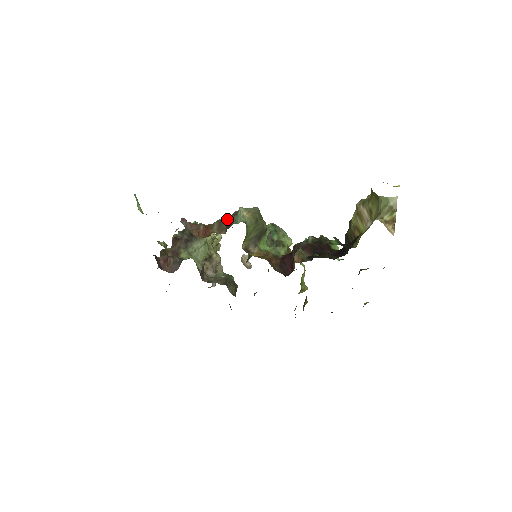
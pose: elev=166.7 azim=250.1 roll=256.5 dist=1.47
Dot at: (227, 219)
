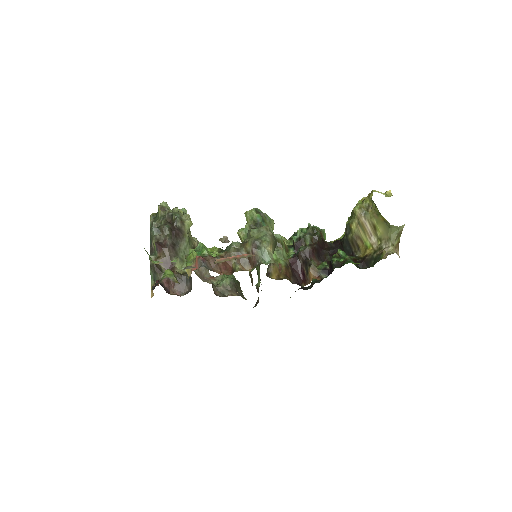
Dot at: (246, 250)
